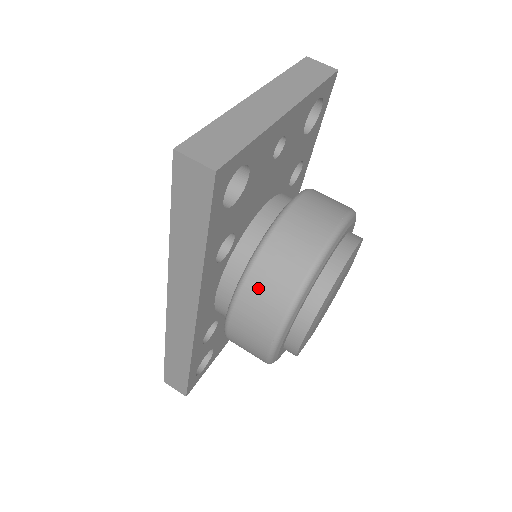
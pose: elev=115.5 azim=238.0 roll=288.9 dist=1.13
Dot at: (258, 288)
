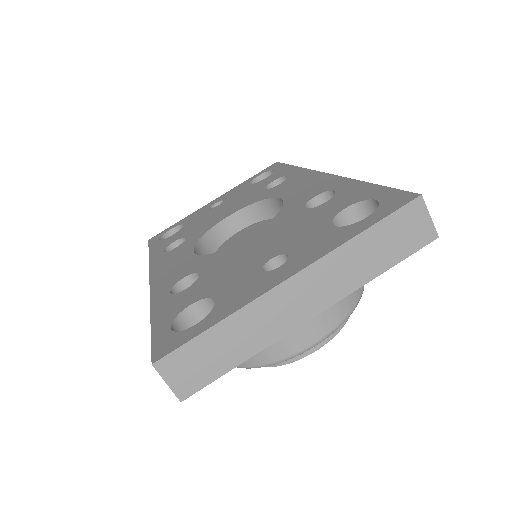
Dot at: occluded
